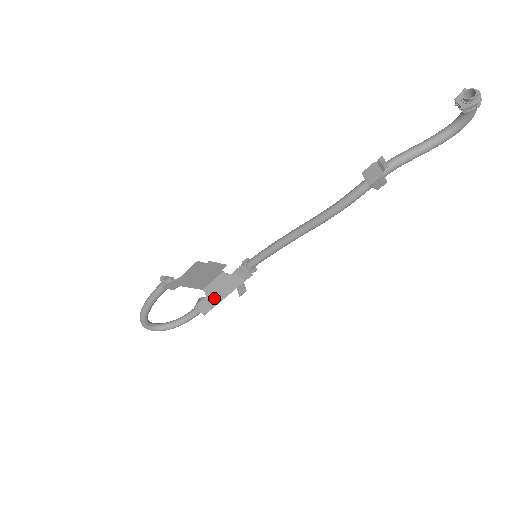
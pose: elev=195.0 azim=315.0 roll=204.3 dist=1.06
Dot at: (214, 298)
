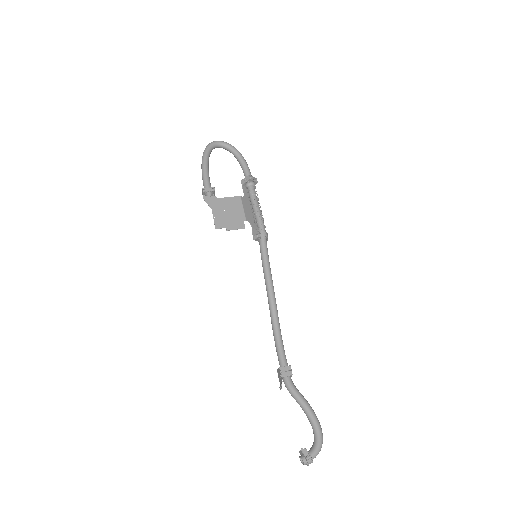
Dot at: (249, 201)
